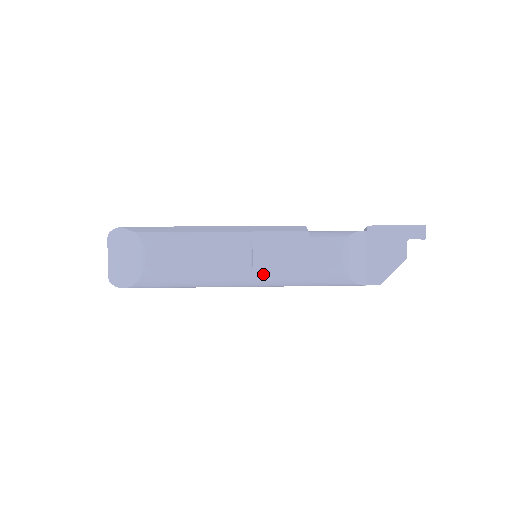
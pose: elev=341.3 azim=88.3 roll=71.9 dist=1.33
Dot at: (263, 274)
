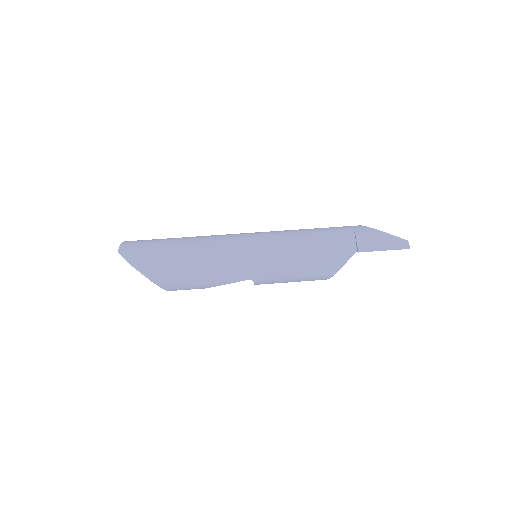
Dot at: occluded
